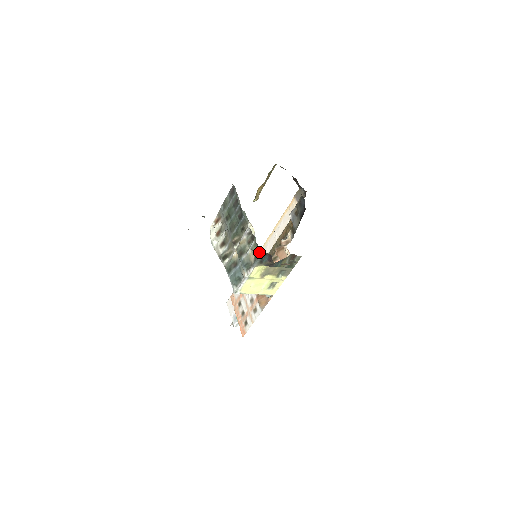
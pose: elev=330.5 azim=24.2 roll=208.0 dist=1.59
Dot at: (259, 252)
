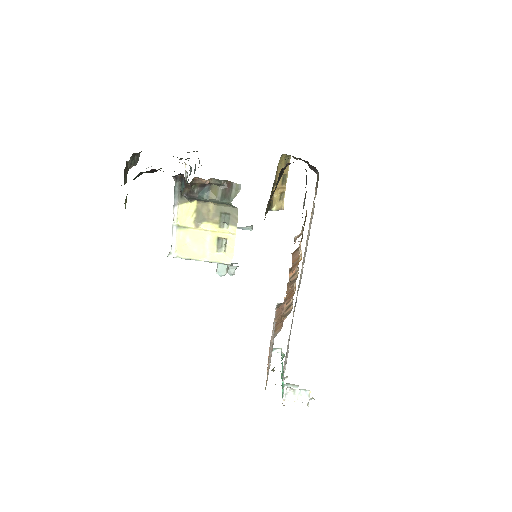
Dot at: (174, 178)
